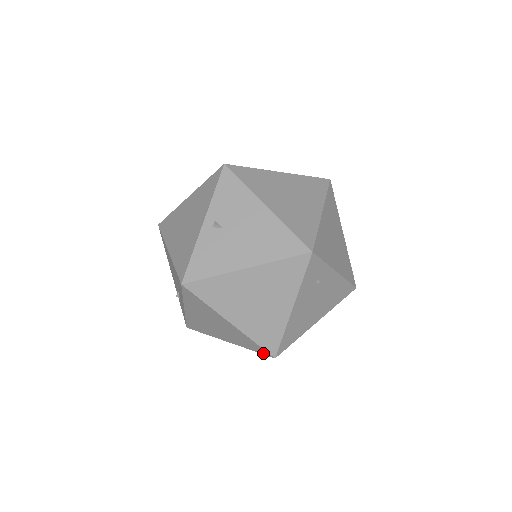
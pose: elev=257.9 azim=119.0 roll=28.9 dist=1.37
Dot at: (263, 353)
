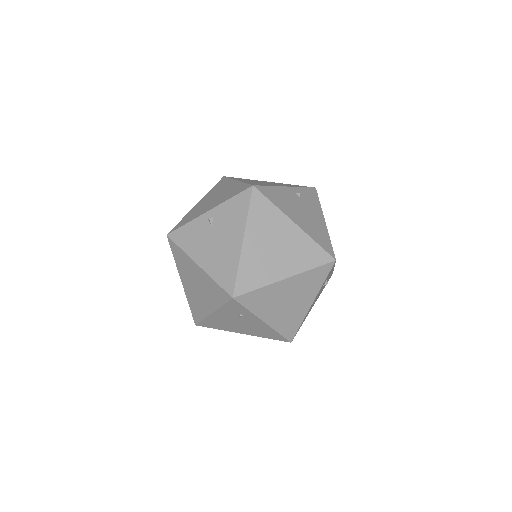
Dot at: occluded
